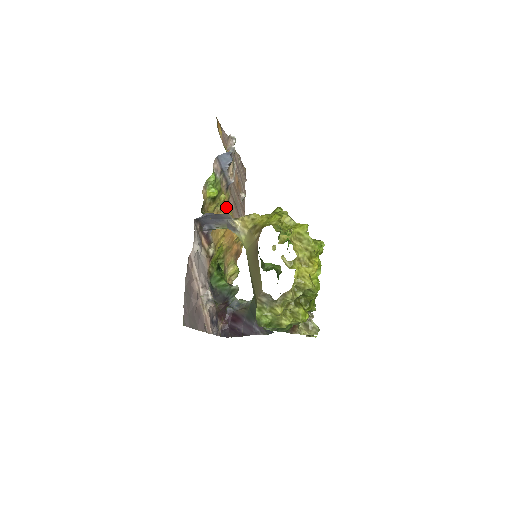
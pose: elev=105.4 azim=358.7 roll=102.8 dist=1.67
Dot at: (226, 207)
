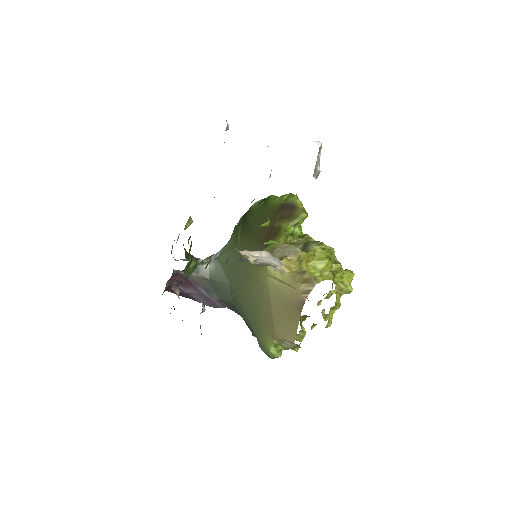
Dot at: occluded
